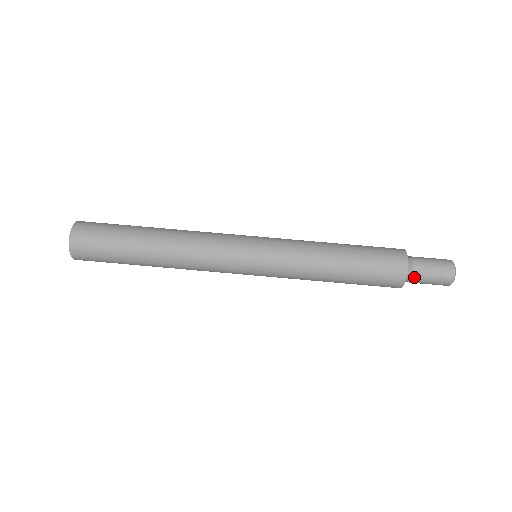
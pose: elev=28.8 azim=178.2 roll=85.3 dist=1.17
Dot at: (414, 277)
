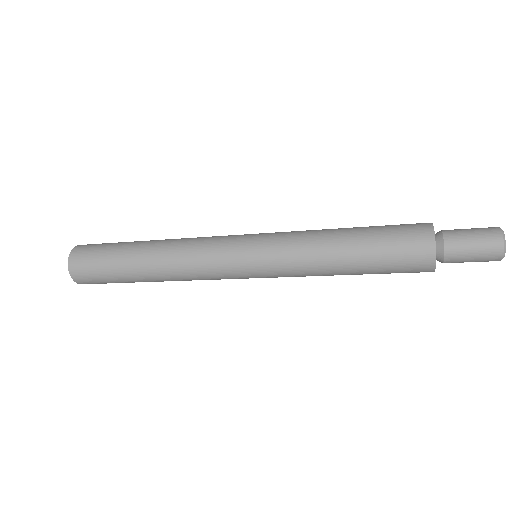
Dot at: (448, 250)
